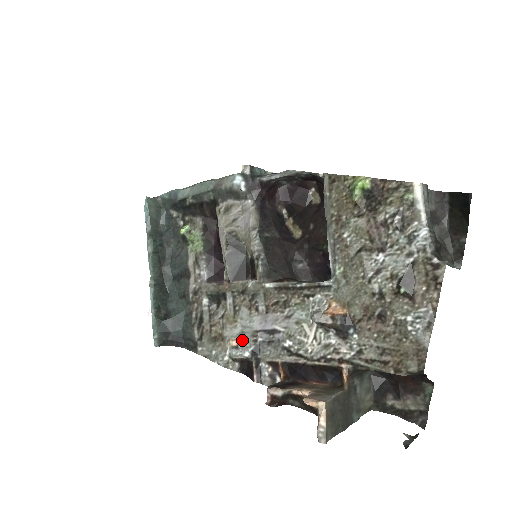
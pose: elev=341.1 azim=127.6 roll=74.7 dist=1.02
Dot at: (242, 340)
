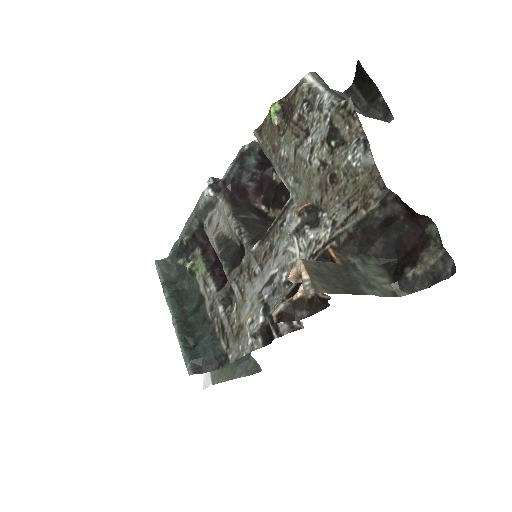
Dot at: (254, 312)
